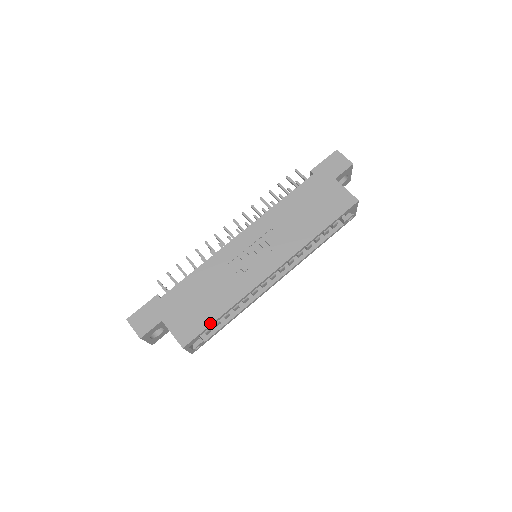
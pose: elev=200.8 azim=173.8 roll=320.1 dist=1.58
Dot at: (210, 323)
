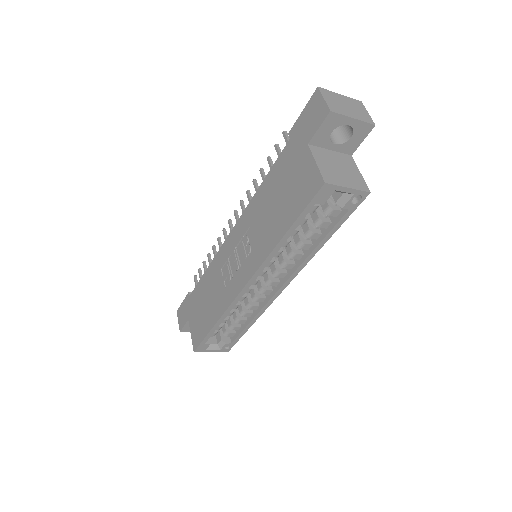
Dot at: (206, 333)
